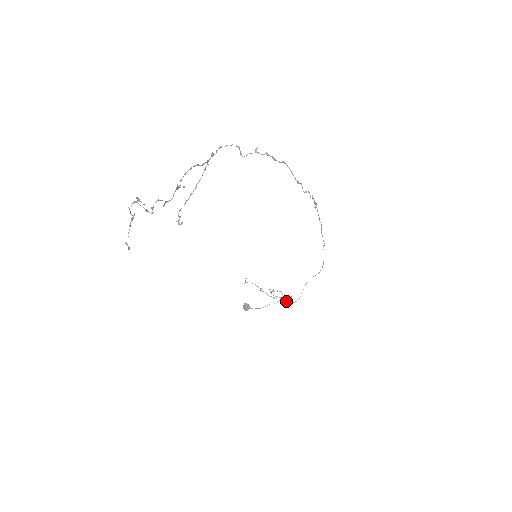
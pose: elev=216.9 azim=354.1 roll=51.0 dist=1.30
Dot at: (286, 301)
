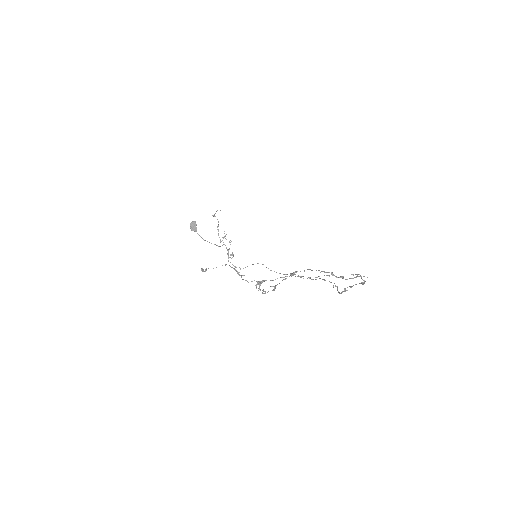
Dot at: (228, 256)
